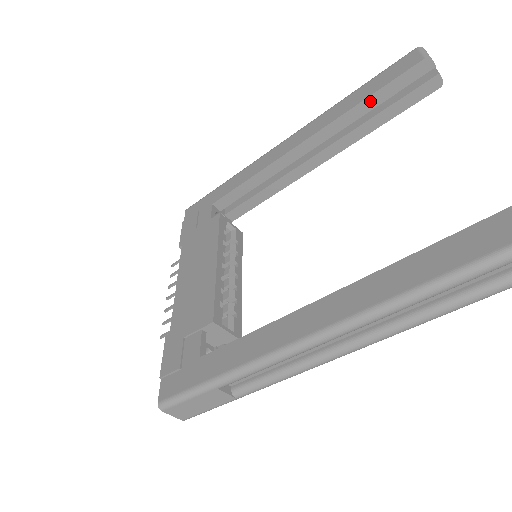
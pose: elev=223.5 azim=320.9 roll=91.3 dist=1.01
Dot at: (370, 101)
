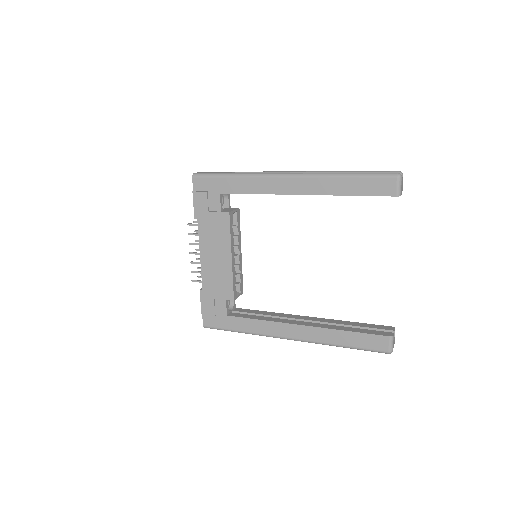
Dot at: (353, 195)
